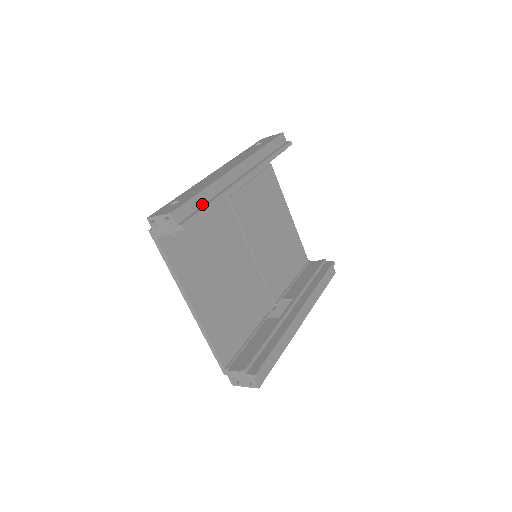
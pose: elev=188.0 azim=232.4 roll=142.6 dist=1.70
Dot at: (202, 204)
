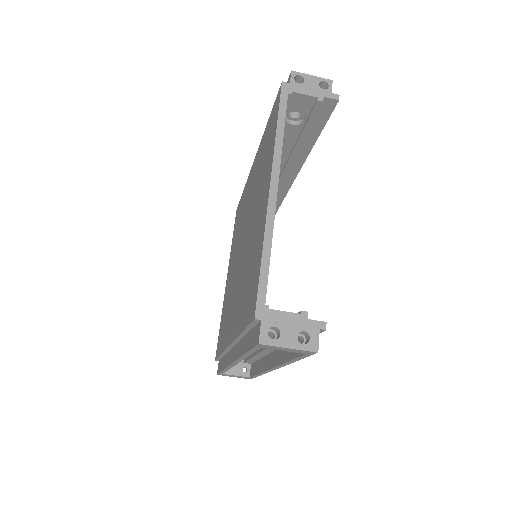
Dot at: occluded
